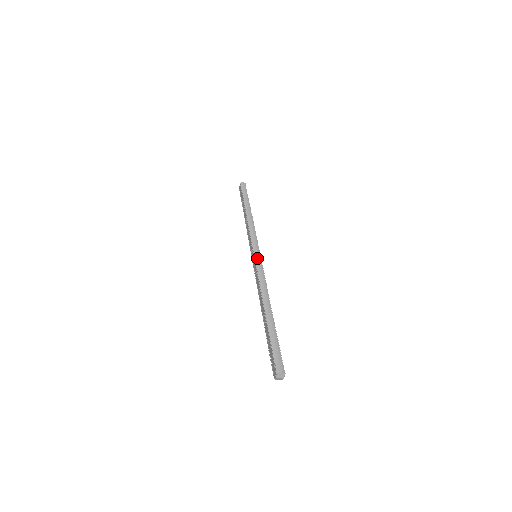
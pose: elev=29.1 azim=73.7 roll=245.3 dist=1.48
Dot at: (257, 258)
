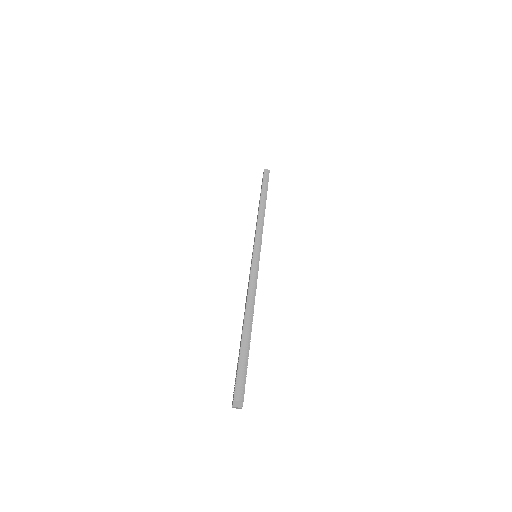
Dot at: (254, 259)
